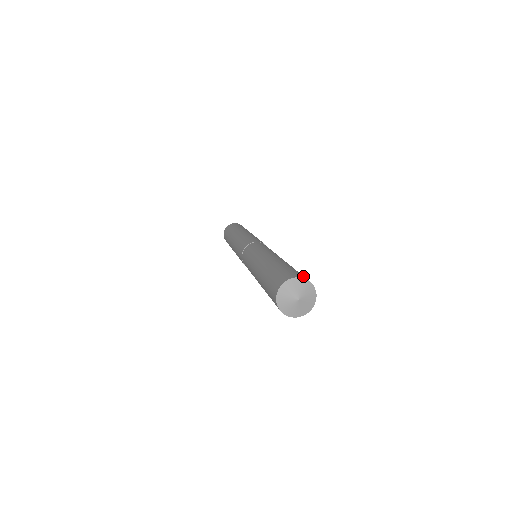
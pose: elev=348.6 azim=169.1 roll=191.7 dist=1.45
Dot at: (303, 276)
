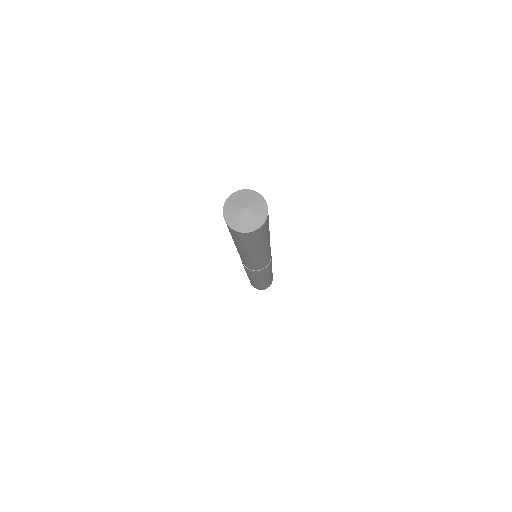
Dot at: occluded
